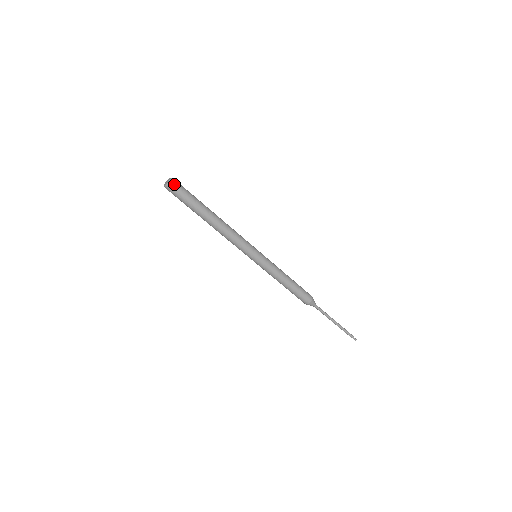
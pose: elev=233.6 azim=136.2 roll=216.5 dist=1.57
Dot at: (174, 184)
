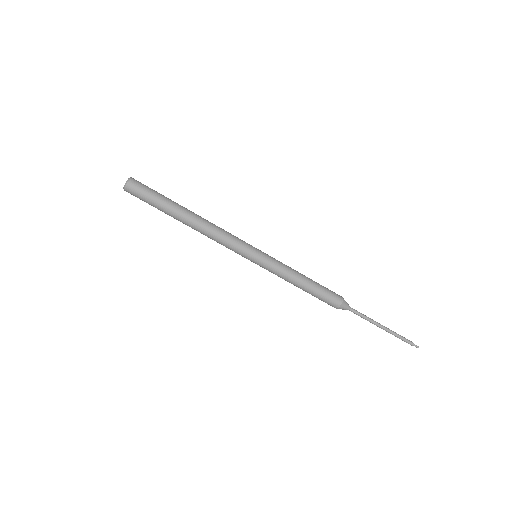
Dot at: (131, 187)
